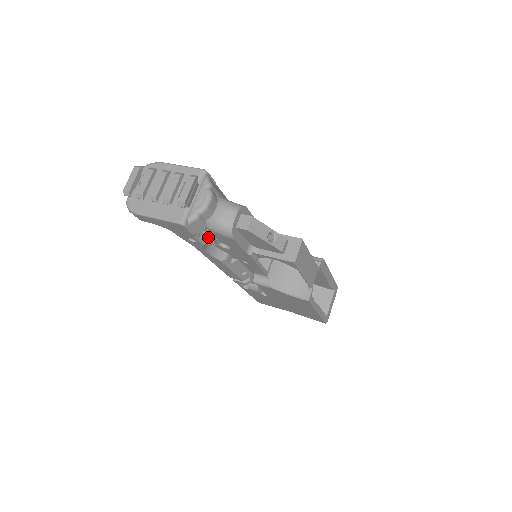
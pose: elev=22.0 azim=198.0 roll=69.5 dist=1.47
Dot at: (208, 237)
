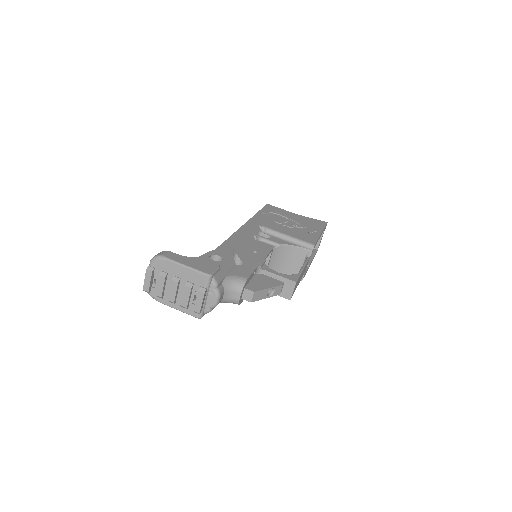
Dot at: occluded
